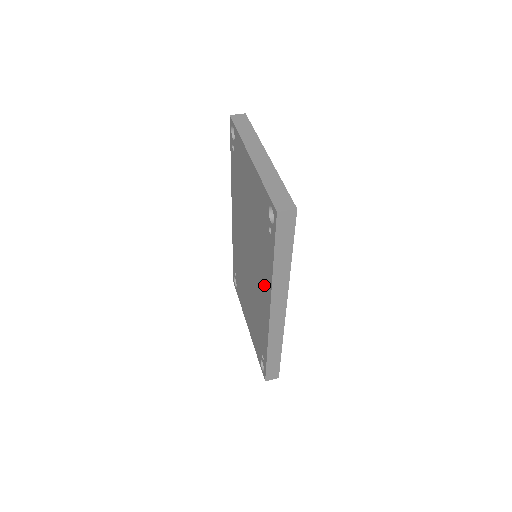
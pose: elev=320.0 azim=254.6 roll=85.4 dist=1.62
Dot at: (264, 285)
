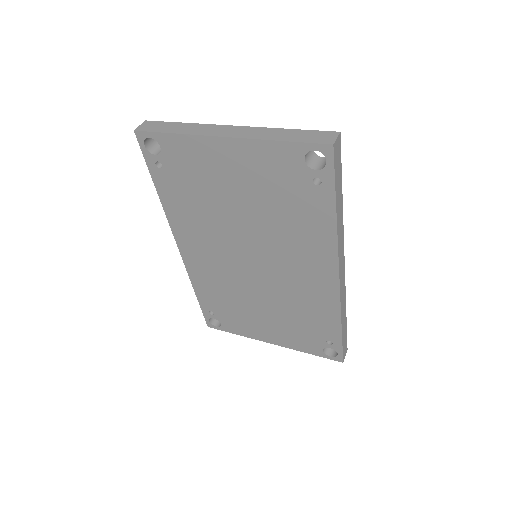
Dot at: (313, 258)
